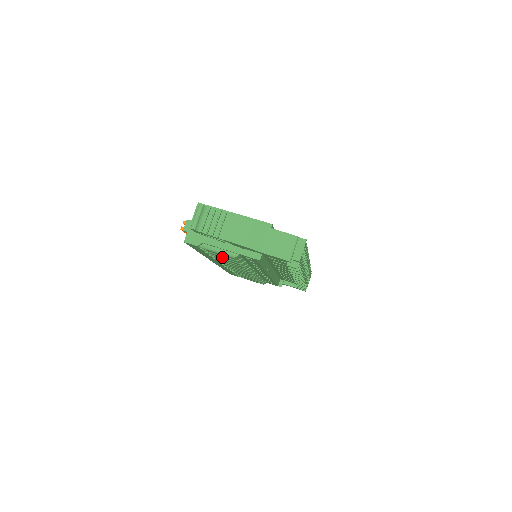
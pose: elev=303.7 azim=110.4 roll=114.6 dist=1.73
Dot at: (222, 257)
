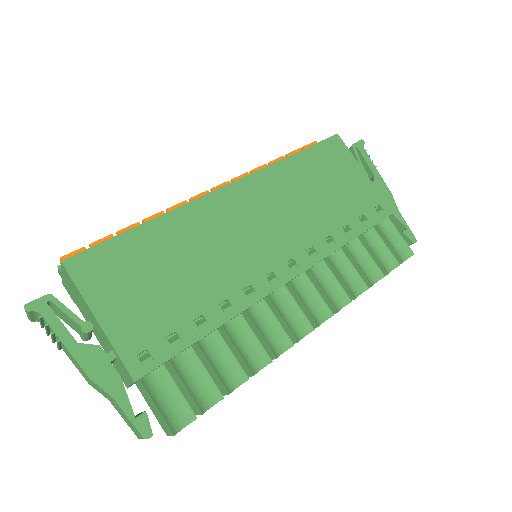
Dot at: occluded
